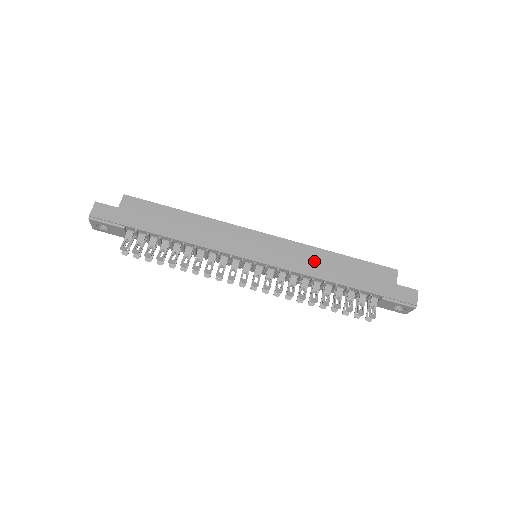
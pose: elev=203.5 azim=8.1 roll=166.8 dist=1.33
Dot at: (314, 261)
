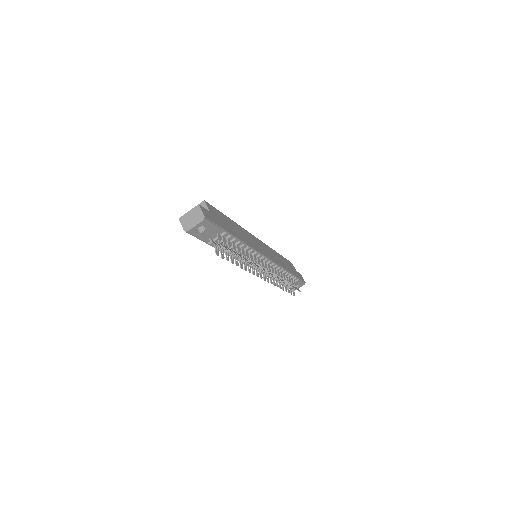
Dot at: (278, 258)
